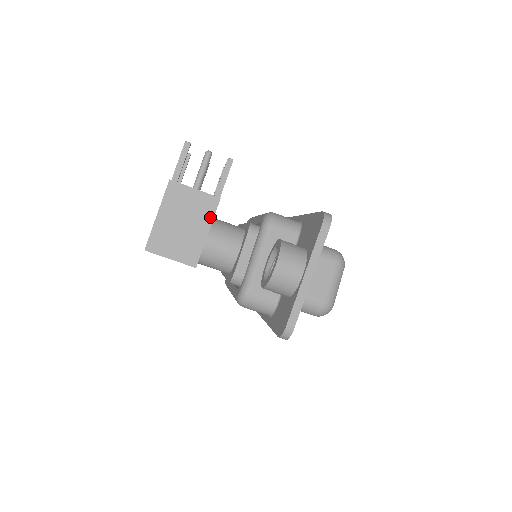
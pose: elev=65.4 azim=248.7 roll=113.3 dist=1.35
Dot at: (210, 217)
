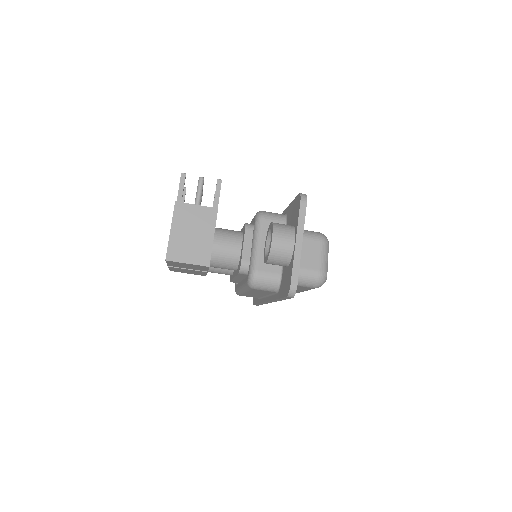
Dot at: (213, 224)
